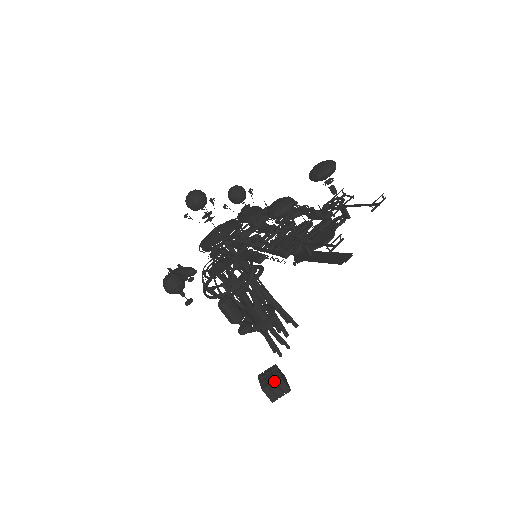
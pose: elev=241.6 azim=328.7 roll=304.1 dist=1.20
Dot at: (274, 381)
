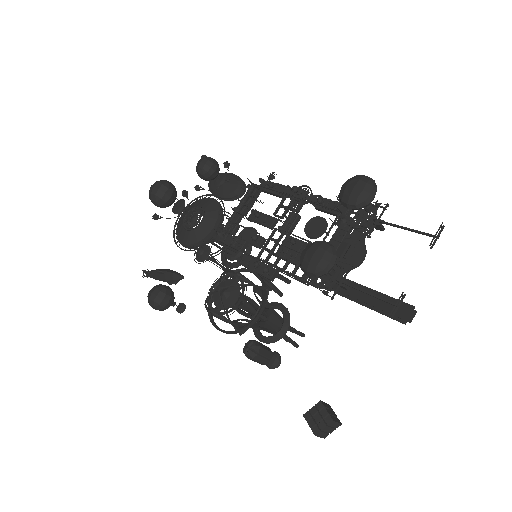
Dot at: (326, 425)
